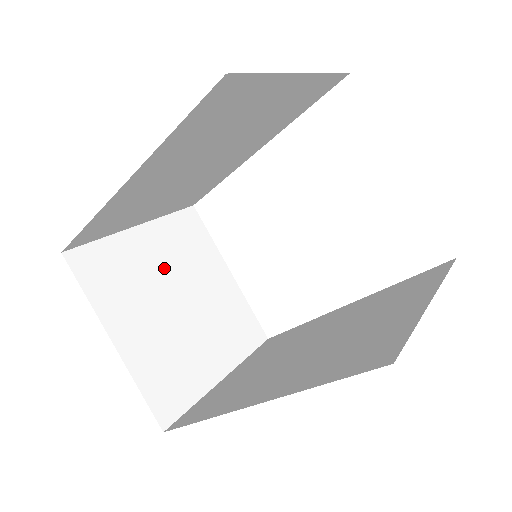
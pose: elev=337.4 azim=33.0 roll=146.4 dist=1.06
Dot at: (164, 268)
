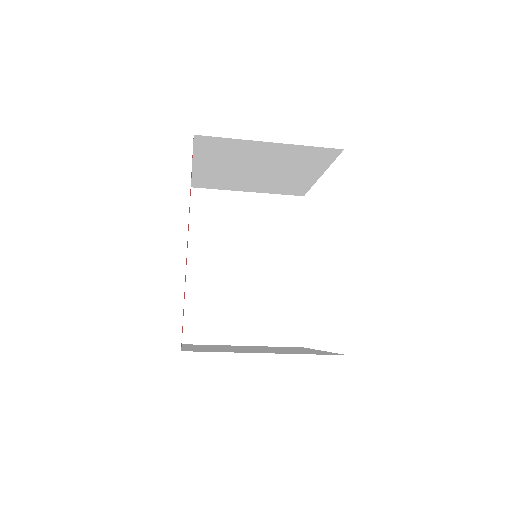
Dot at: occluded
